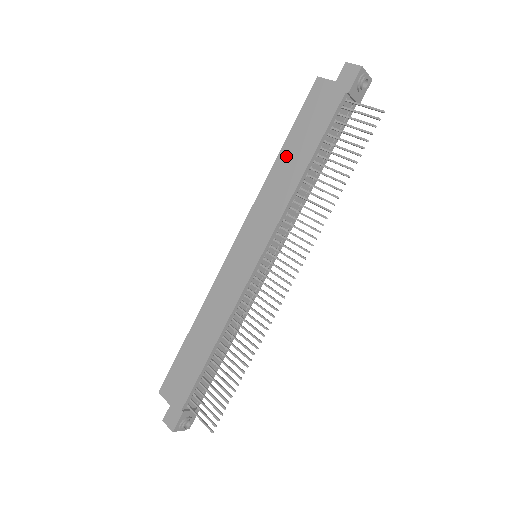
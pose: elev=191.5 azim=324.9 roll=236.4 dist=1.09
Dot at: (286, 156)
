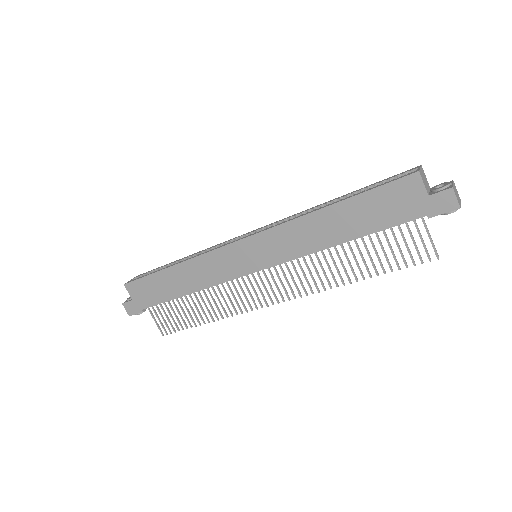
Dot at: (335, 215)
